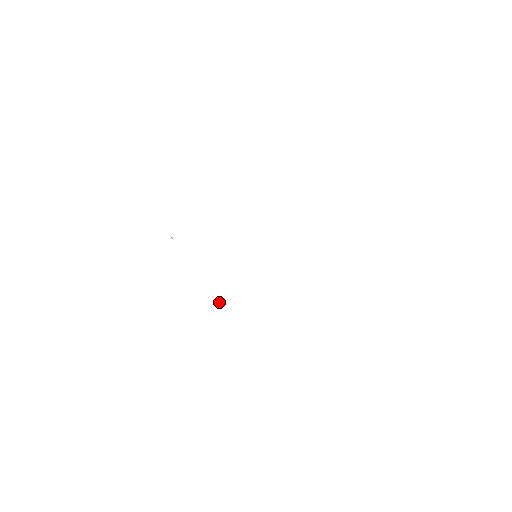
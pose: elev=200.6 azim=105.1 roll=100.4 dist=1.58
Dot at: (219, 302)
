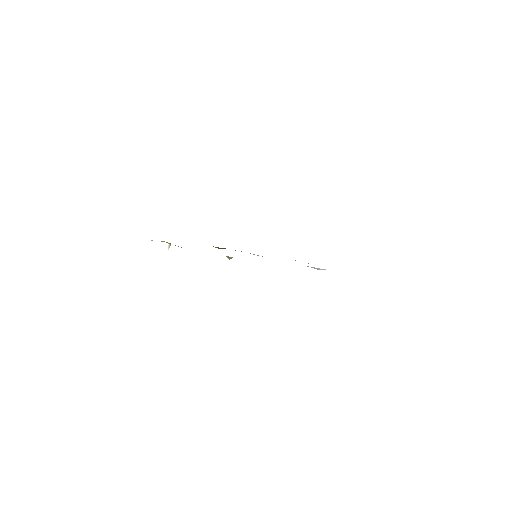
Dot at: (227, 256)
